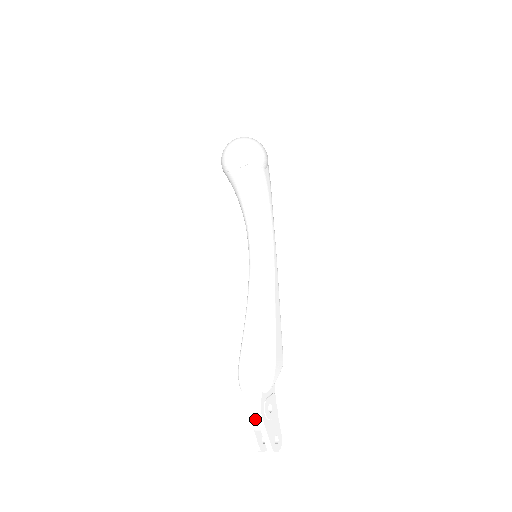
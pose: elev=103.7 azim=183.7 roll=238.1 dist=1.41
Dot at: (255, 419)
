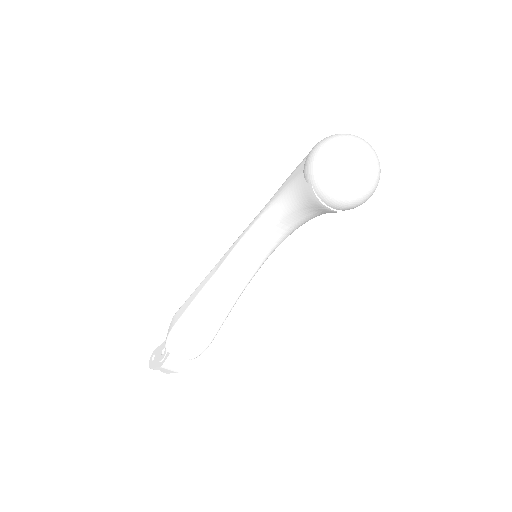
Dot at: (169, 371)
